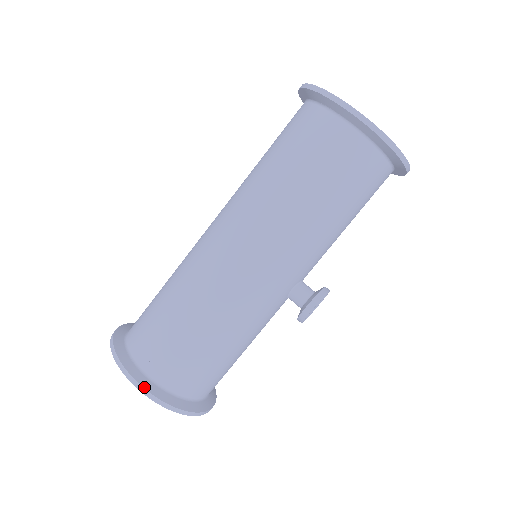
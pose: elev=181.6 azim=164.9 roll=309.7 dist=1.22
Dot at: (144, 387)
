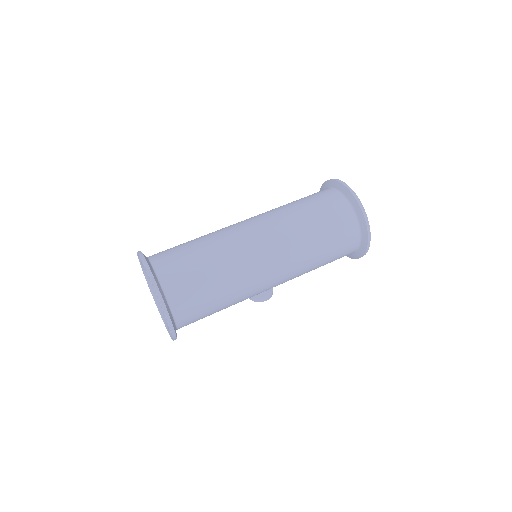
Dot at: (175, 332)
